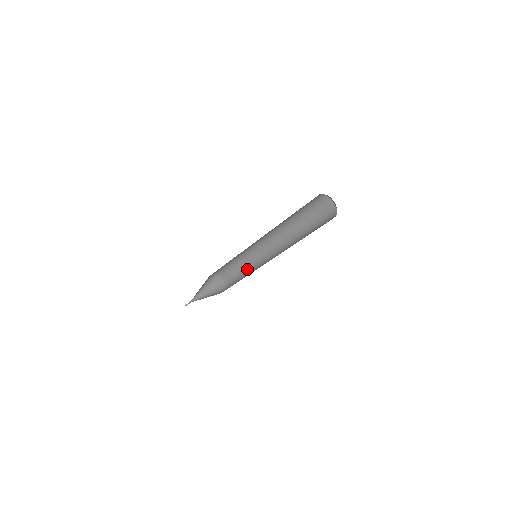
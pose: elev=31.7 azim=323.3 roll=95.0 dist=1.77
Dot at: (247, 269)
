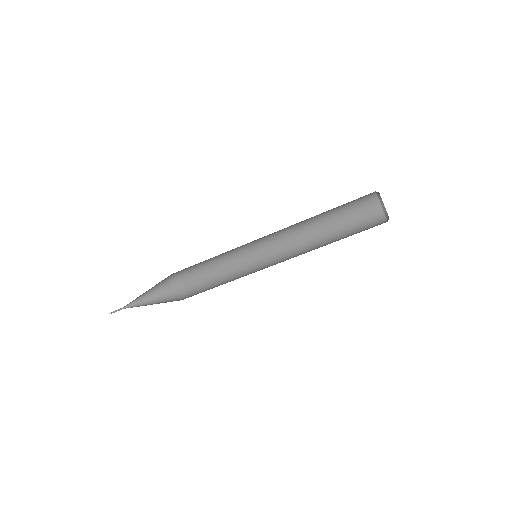
Dot at: (229, 273)
